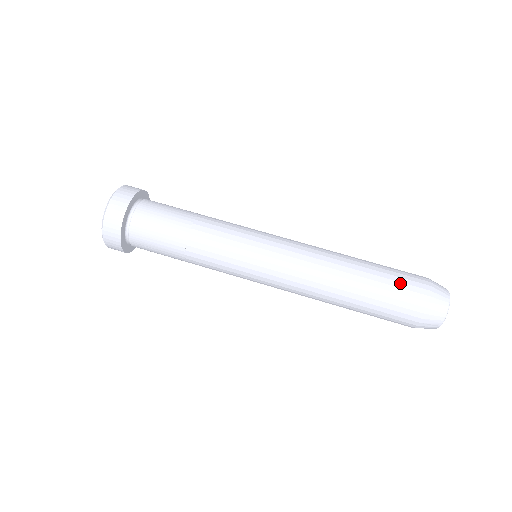
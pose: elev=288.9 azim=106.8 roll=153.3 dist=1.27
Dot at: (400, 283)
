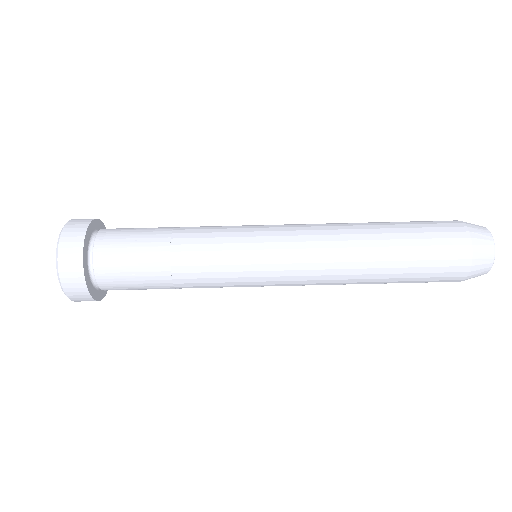
Dot at: (429, 224)
